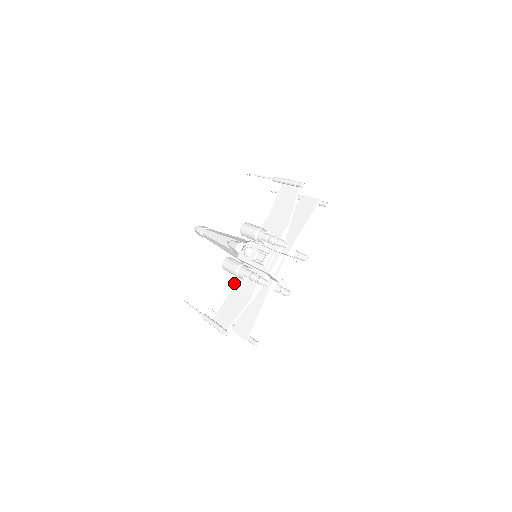
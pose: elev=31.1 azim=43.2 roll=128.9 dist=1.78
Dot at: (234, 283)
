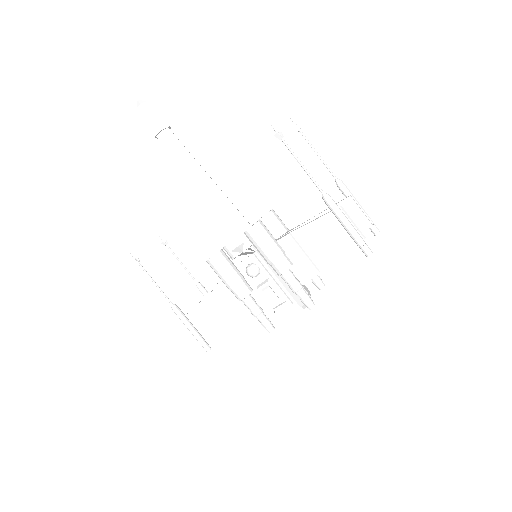
Dot at: (221, 286)
